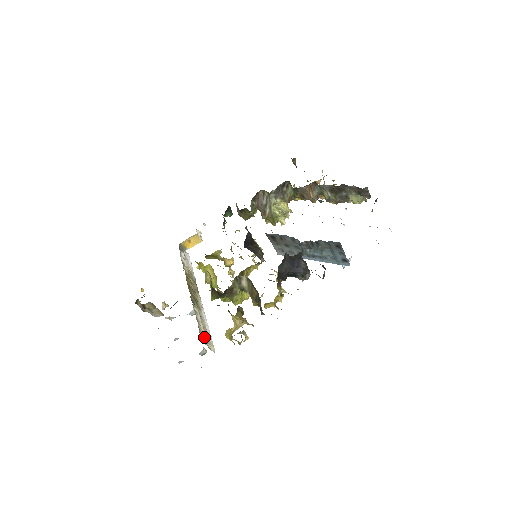
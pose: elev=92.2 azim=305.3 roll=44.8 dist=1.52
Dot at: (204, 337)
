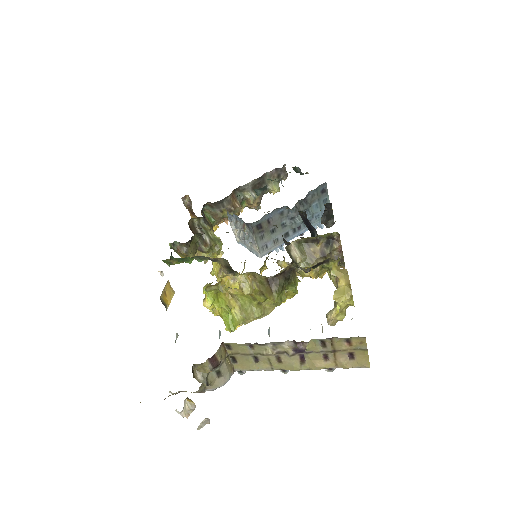
Dot at: occluded
